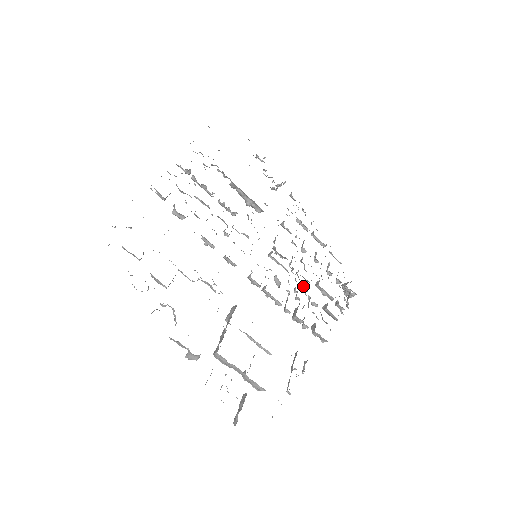
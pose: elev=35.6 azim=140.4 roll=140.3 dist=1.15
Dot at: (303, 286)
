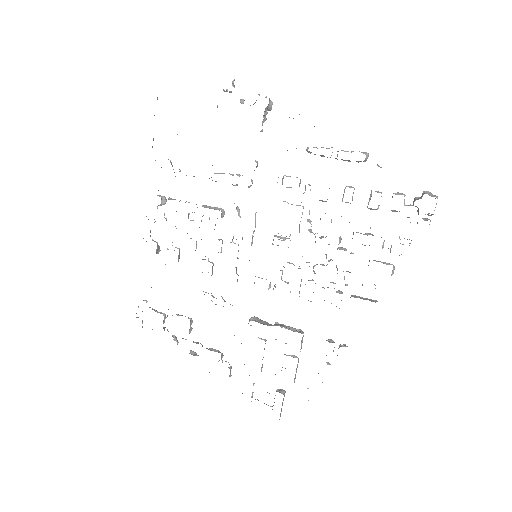
Dot at: (326, 257)
